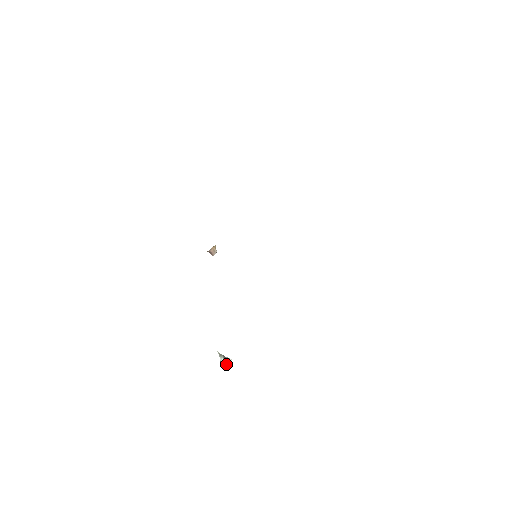
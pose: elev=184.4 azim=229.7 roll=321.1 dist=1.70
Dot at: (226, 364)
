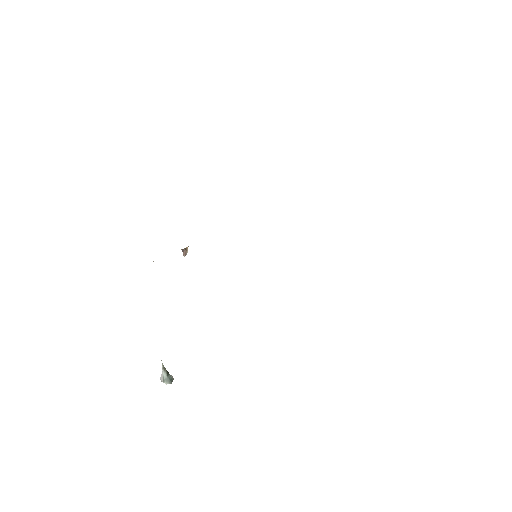
Dot at: (169, 380)
